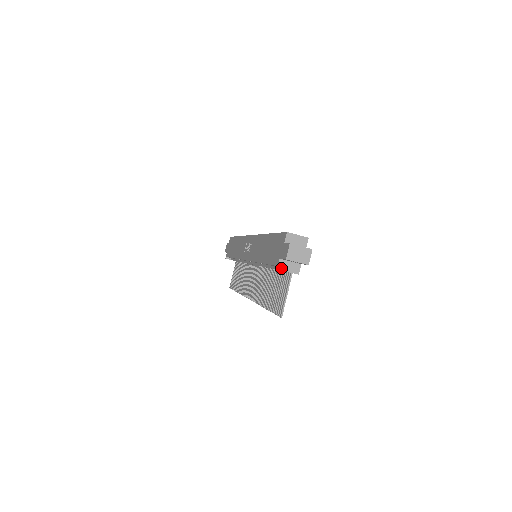
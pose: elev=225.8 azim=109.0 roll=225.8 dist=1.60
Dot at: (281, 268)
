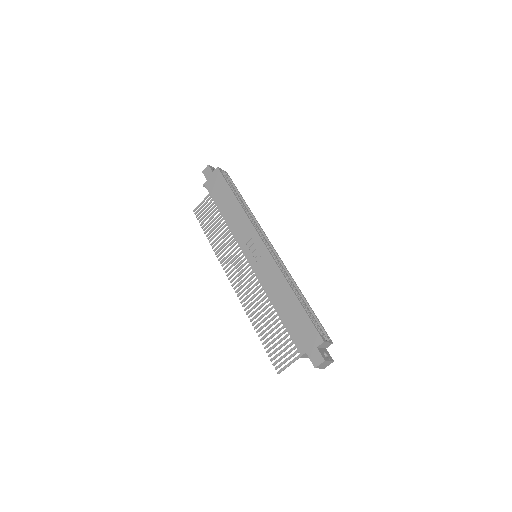
Dot at: (302, 357)
